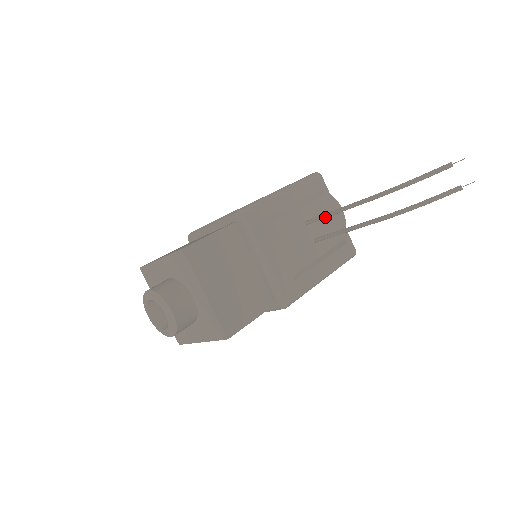
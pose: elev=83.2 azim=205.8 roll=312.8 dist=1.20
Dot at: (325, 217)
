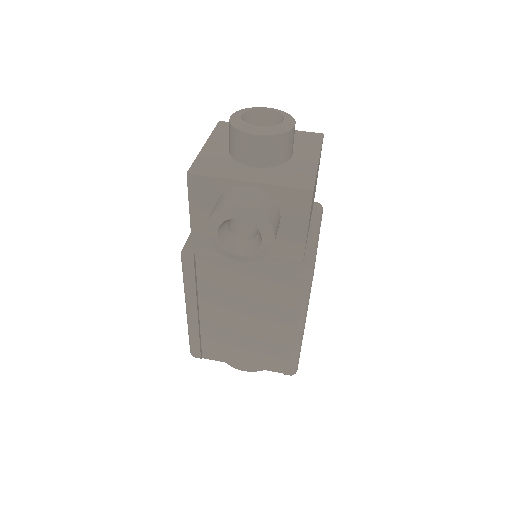
Dot at: occluded
